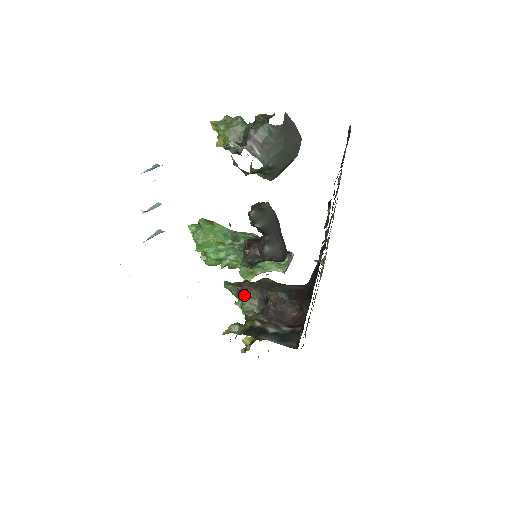
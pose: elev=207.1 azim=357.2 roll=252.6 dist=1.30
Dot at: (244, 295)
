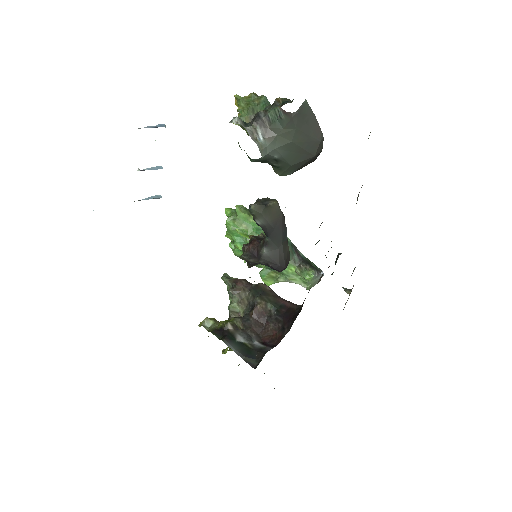
Dot at: (235, 293)
